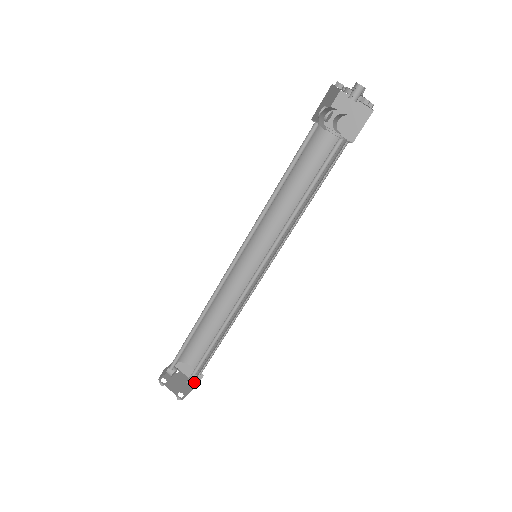
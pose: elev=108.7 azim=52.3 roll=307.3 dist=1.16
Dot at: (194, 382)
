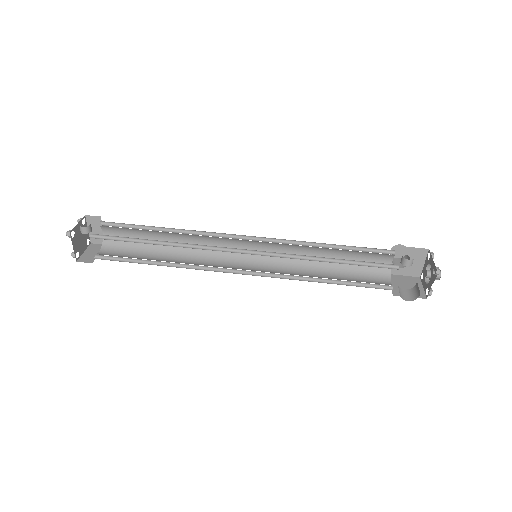
Dot at: (90, 239)
